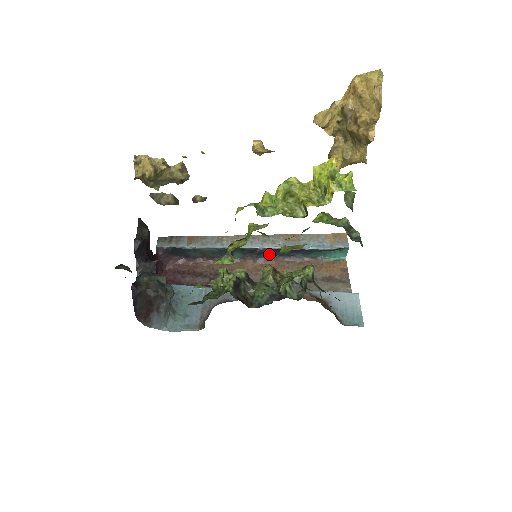
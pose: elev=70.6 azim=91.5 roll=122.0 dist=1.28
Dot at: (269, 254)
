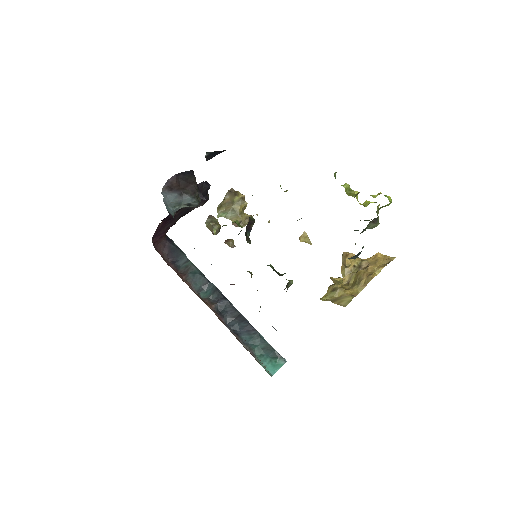
Dot at: (225, 314)
